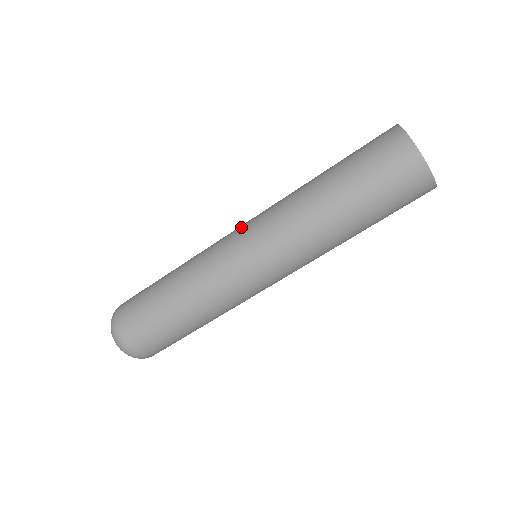
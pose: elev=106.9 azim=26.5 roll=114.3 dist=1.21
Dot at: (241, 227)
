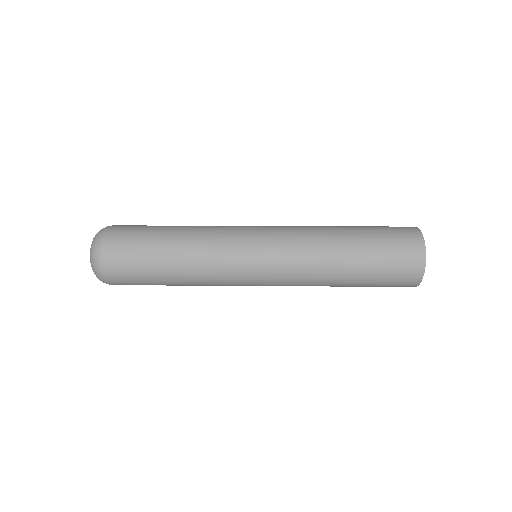
Dot at: (262, 246)
